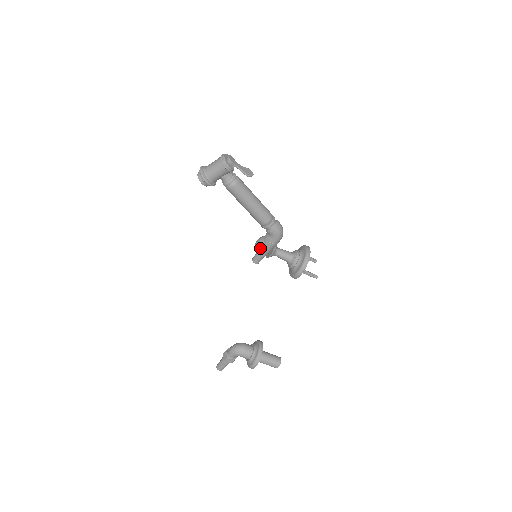
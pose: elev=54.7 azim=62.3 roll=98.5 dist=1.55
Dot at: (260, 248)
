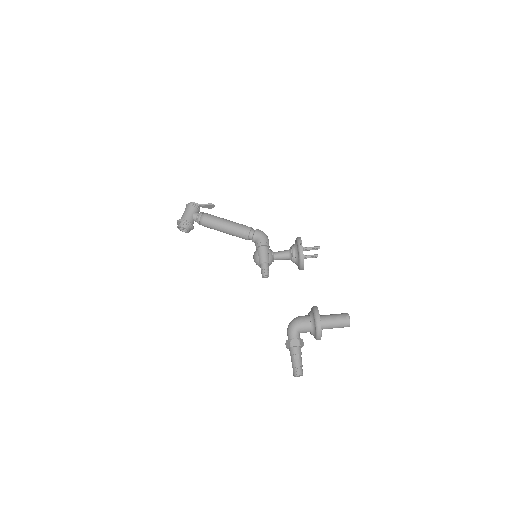
Dot at: (256, 253)
